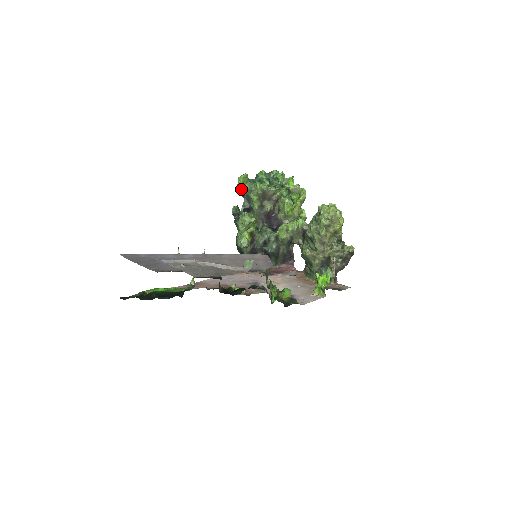
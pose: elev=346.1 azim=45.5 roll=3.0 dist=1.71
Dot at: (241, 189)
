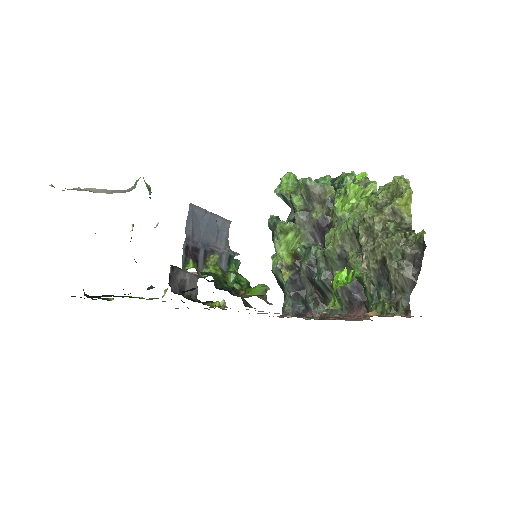
Dot at: (281, 191)
